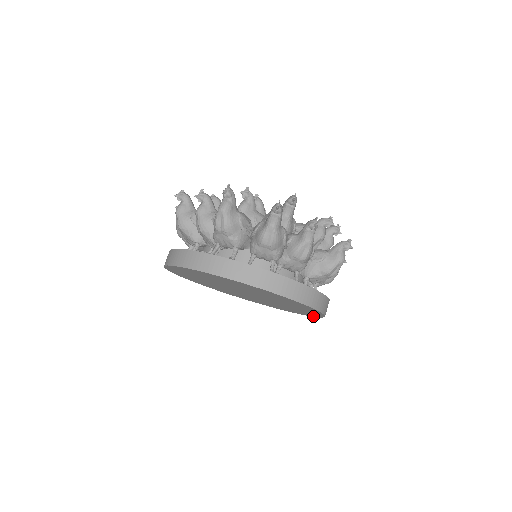
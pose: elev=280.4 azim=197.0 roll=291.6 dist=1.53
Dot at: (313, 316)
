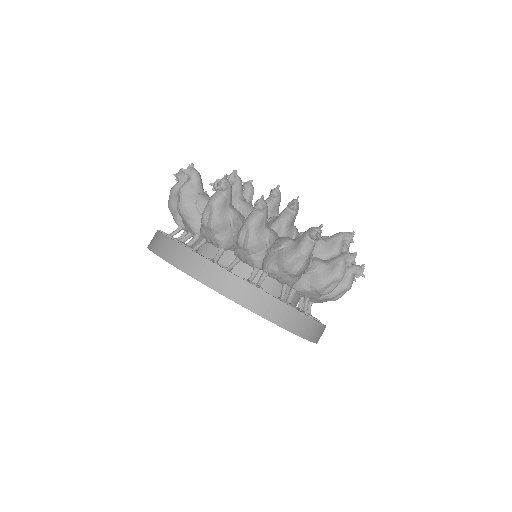
Dot at: occluded
